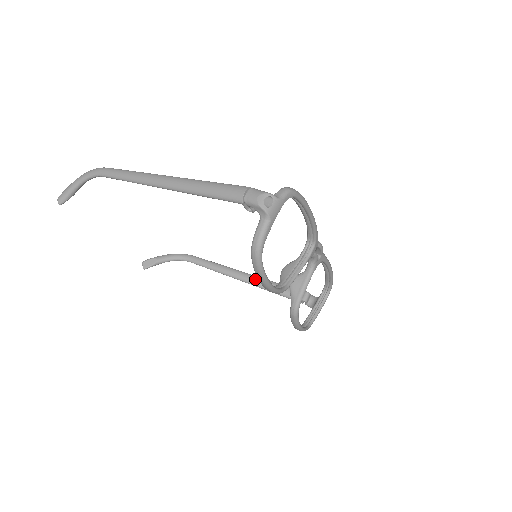
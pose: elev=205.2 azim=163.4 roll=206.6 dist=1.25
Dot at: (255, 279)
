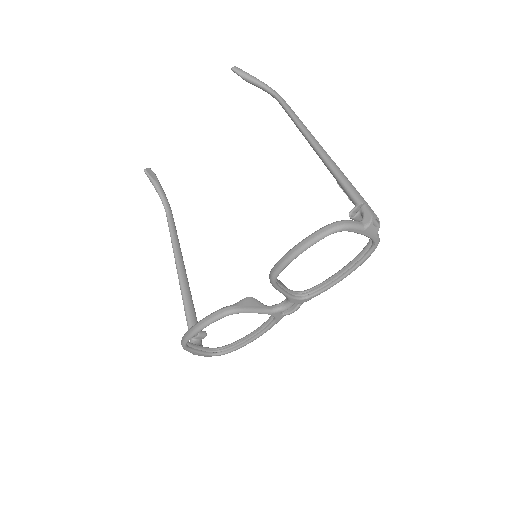
Dot at: (187, 281)
